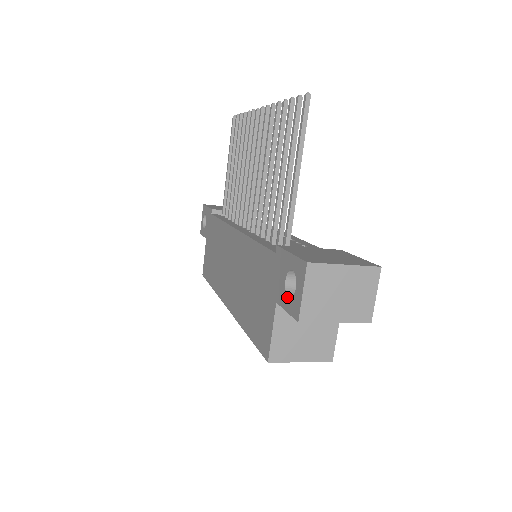
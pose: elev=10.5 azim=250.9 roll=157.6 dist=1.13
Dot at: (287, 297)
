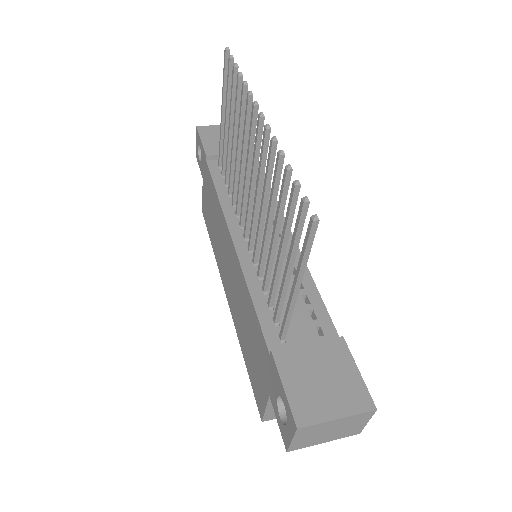
Dot at: (278, 414)
